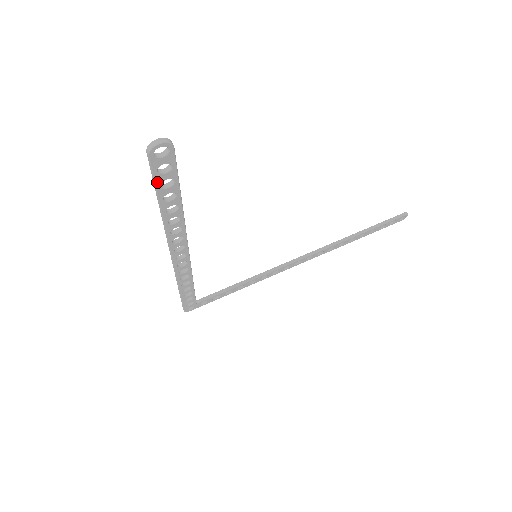
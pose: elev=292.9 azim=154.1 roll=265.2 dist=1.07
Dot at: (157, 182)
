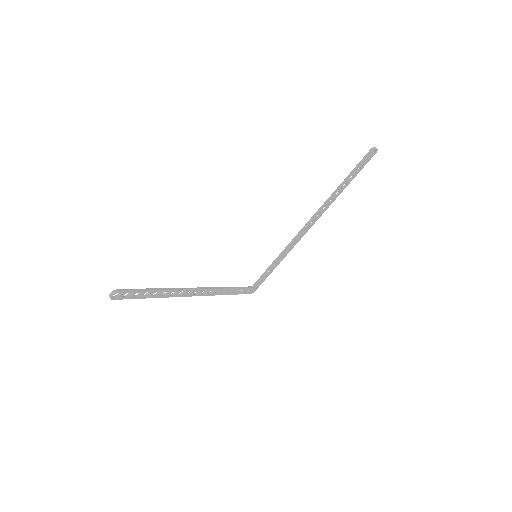
Dot at: (131, 298)
